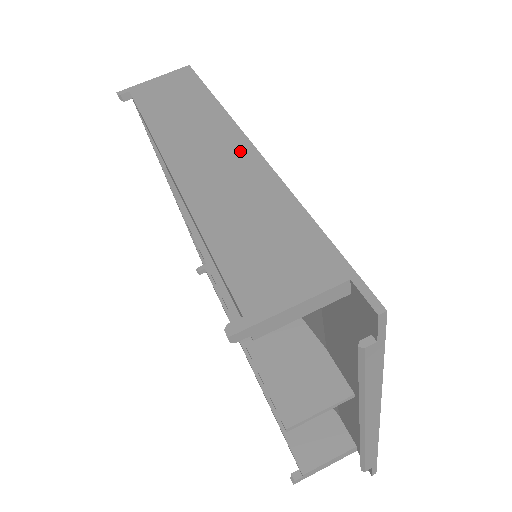
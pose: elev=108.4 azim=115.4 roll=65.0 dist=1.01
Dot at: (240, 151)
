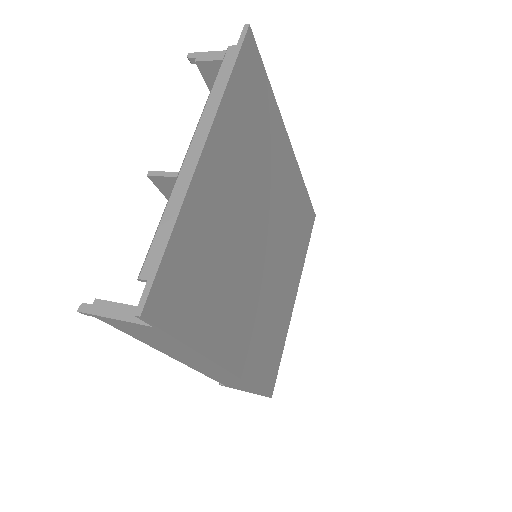
Dot at: occluded
